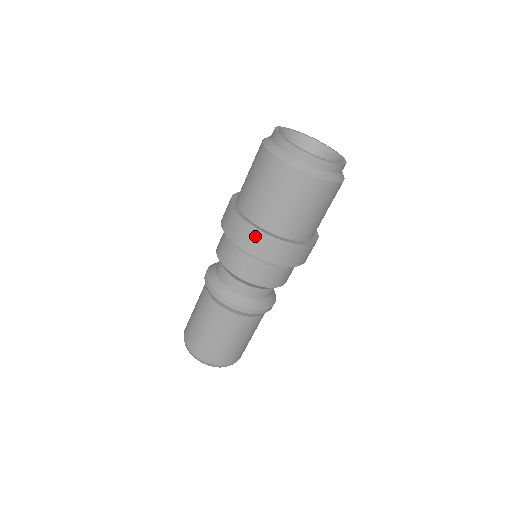
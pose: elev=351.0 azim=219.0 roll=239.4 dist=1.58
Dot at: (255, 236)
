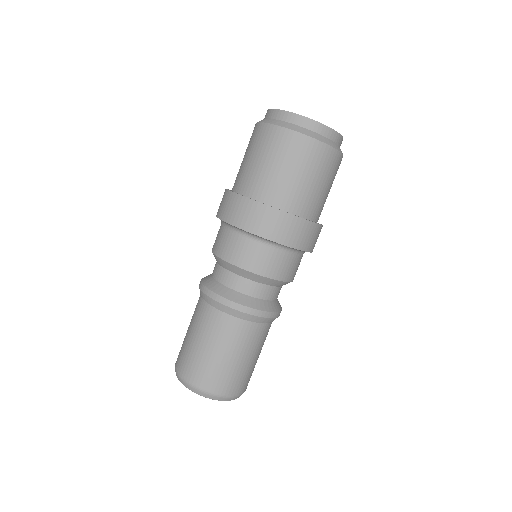
Dot at: (234, 202)
